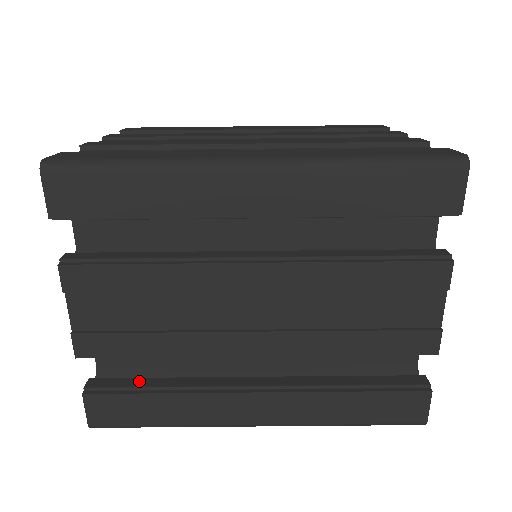
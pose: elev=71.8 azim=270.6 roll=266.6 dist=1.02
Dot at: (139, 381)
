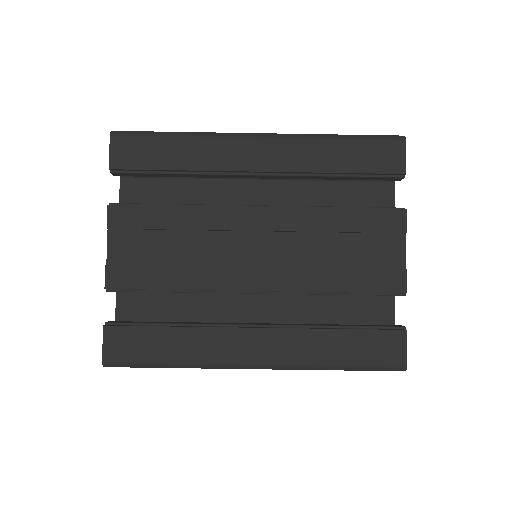
Dot at: (153, 322)
